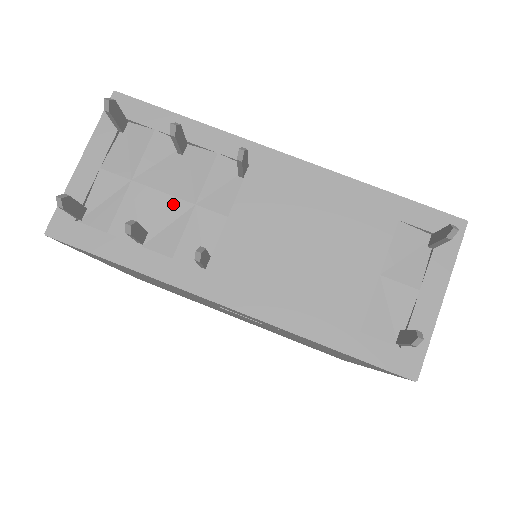
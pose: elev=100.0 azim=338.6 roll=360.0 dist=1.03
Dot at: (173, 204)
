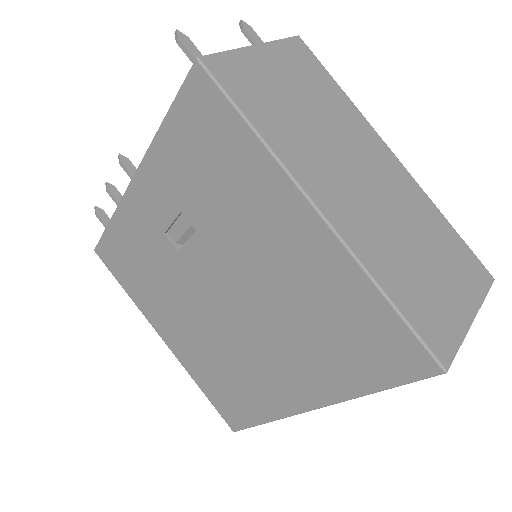
Dot at: occluded
